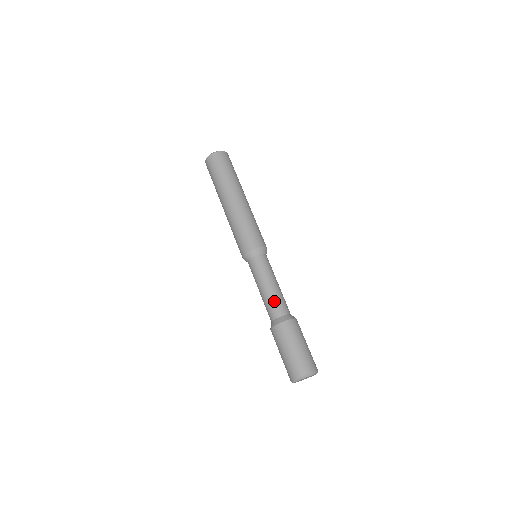
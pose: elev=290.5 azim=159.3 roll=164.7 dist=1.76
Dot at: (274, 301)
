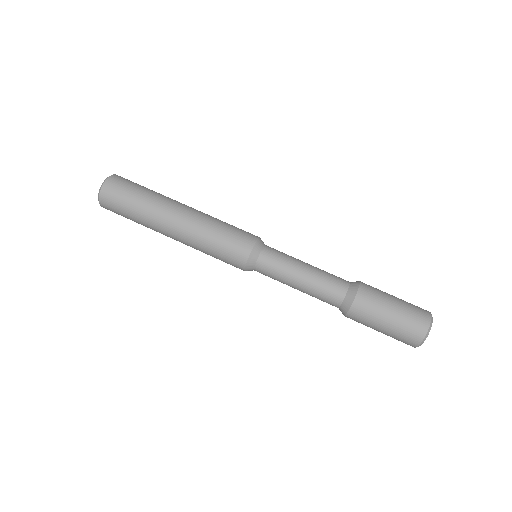
Dot at: (323, 287)
